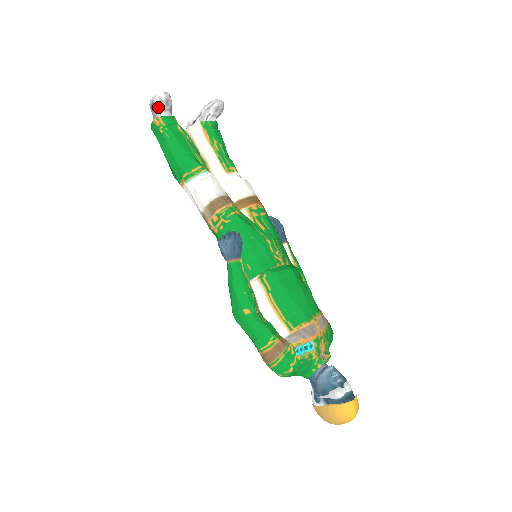
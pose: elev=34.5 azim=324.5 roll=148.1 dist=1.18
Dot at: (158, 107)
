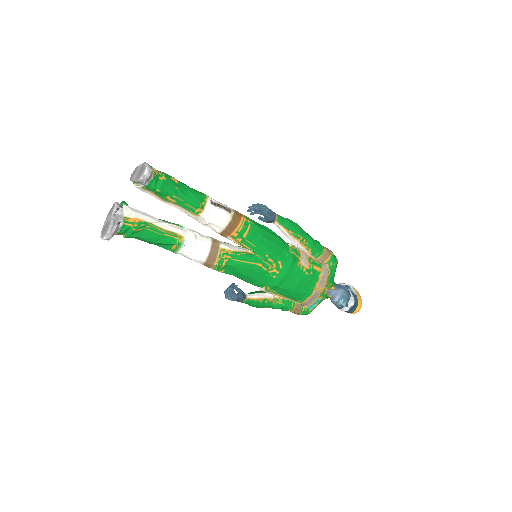
Dot at: occluded
